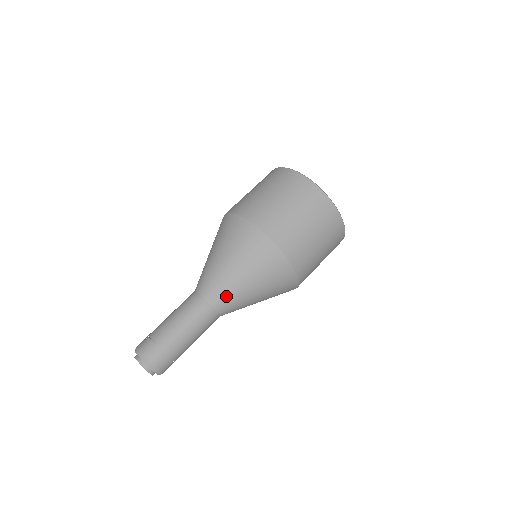
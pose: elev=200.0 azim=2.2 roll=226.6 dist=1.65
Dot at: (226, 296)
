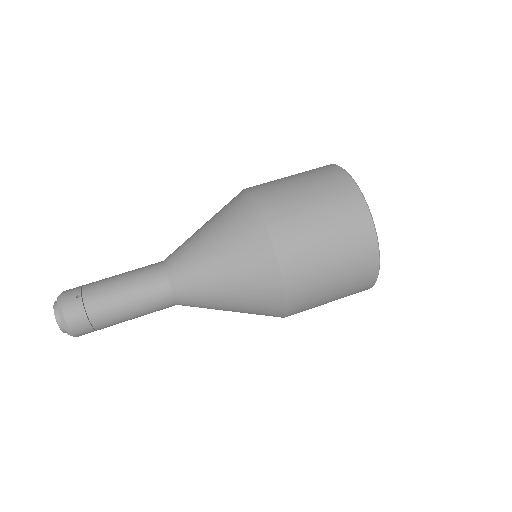
Dot at: (196, 301)
